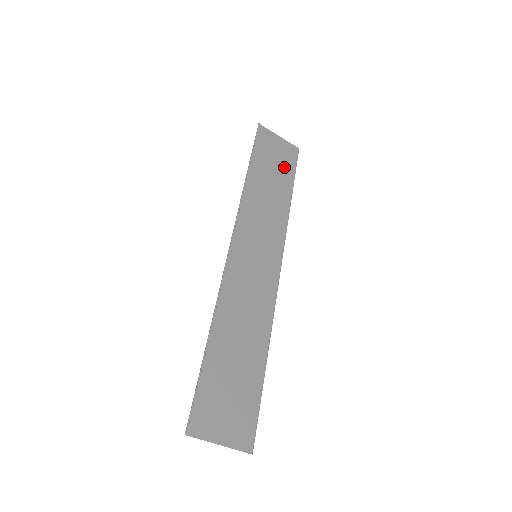
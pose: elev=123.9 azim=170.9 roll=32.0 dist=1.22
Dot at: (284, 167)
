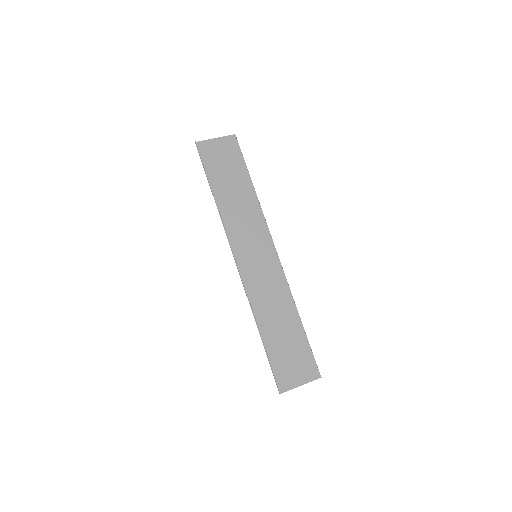
Dot at: (234, 164)
